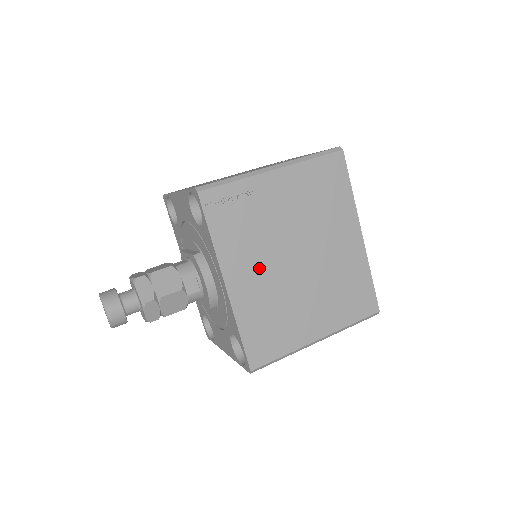
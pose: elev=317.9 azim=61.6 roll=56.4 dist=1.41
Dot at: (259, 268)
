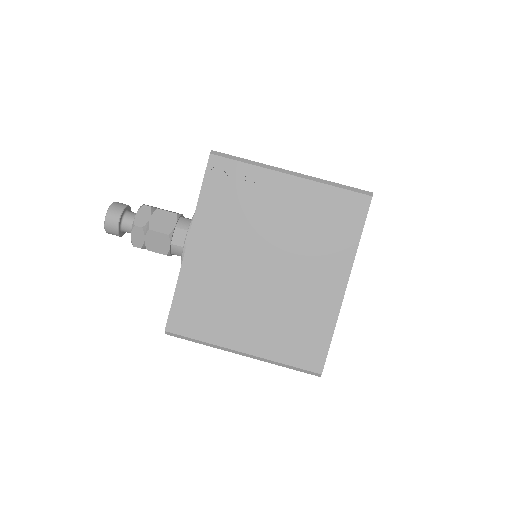
Dot at: (225, 249)
